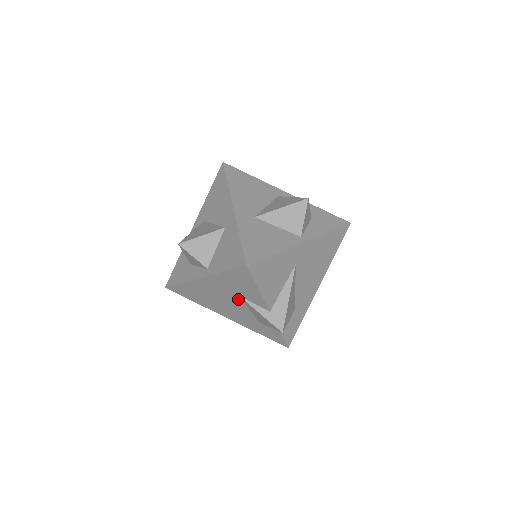
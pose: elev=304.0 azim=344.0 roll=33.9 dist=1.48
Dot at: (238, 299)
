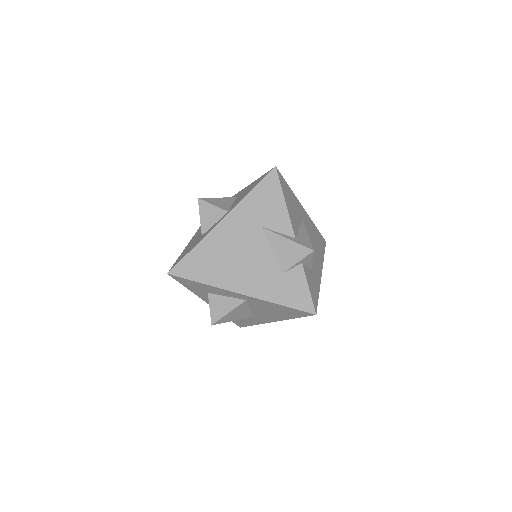
Dot at: (261, 236)
